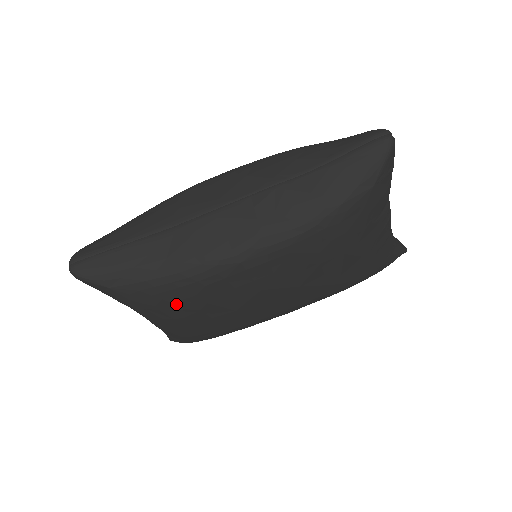
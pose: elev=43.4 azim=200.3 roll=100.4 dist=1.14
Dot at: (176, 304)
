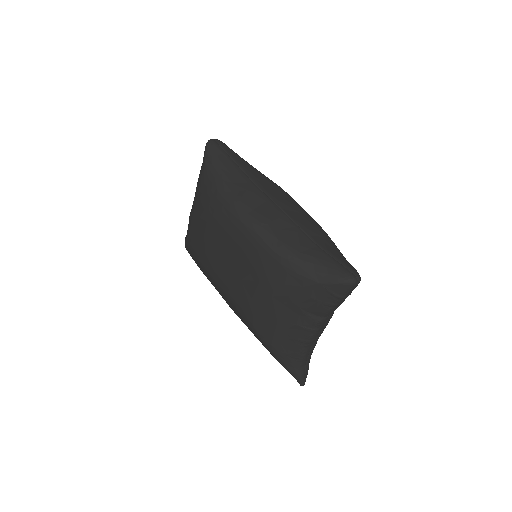
Dot at: (206, 204)
